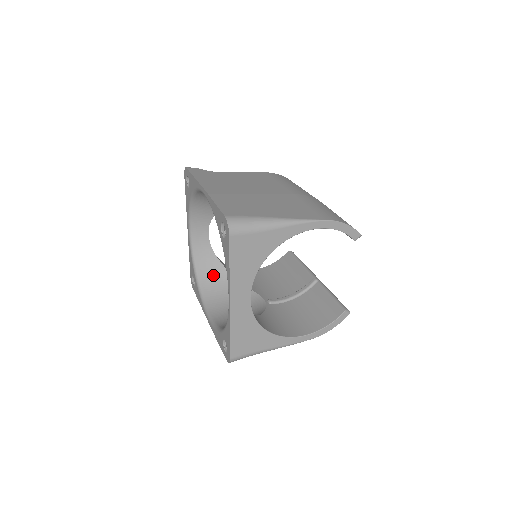
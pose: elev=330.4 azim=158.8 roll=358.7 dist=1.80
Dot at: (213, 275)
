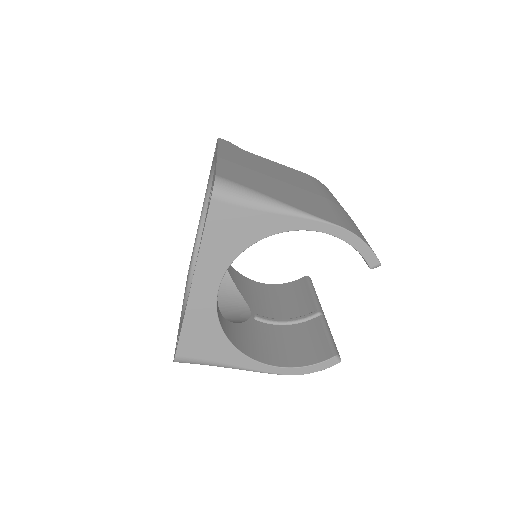
Dot at: occluded
